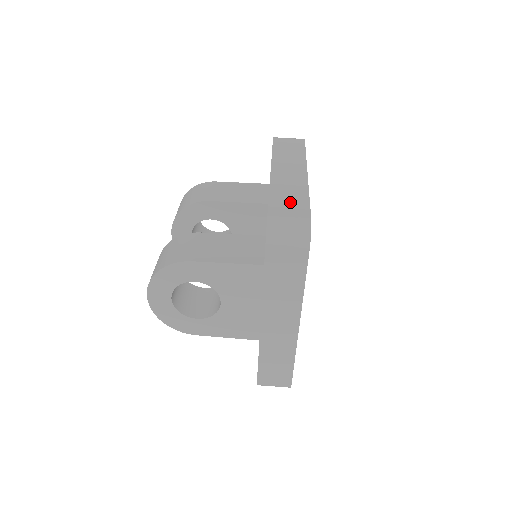
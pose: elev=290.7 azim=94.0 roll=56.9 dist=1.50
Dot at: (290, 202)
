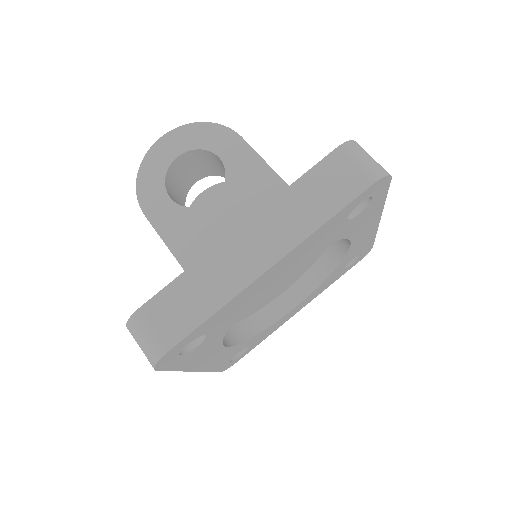
Dot at: occluded
